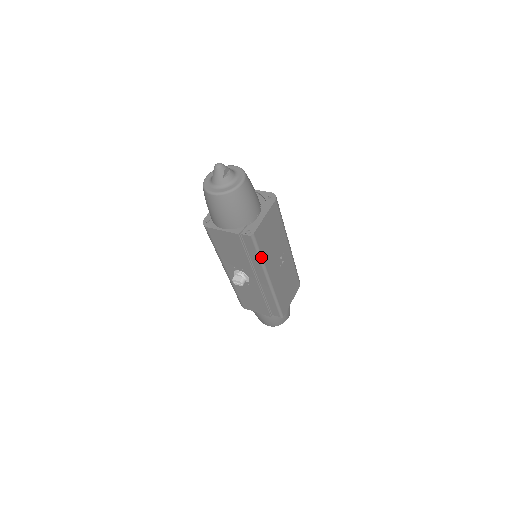
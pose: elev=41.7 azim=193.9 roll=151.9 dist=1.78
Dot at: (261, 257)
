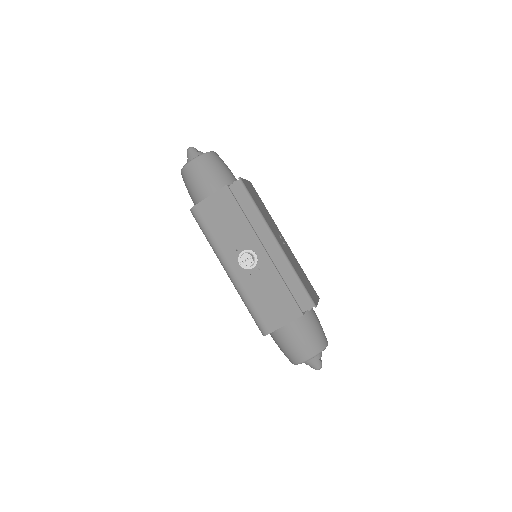
Dot at: (257, 208)
